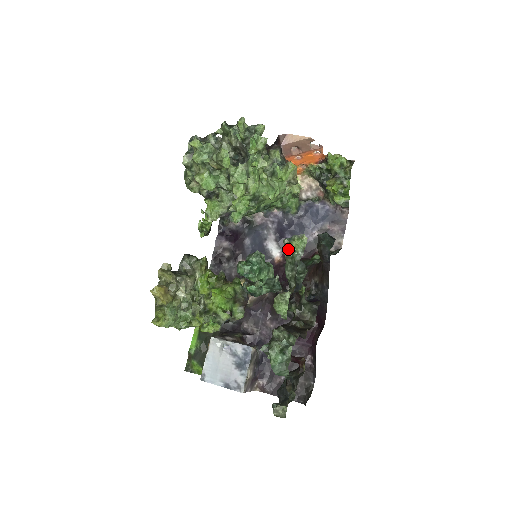
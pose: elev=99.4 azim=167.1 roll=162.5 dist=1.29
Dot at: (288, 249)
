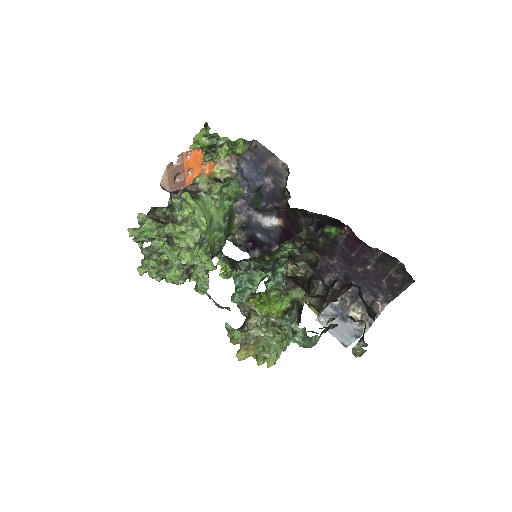
Dot at: (201, 294)
